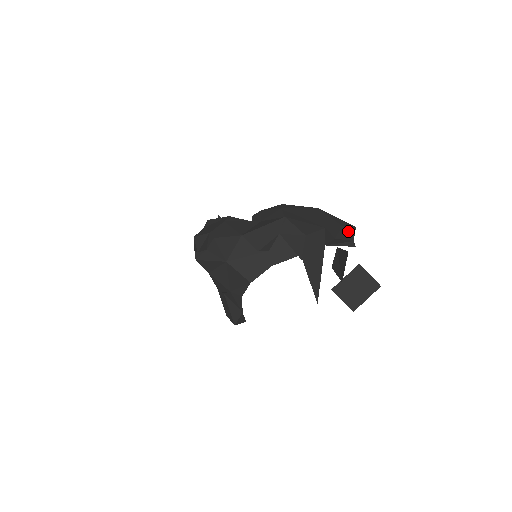
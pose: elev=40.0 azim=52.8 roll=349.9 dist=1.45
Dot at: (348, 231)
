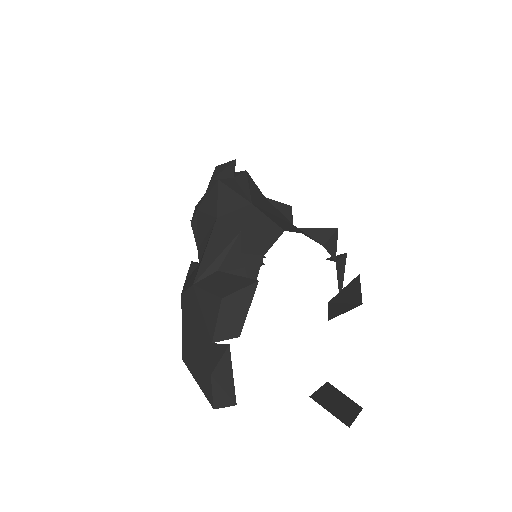
Dot at: occluded
